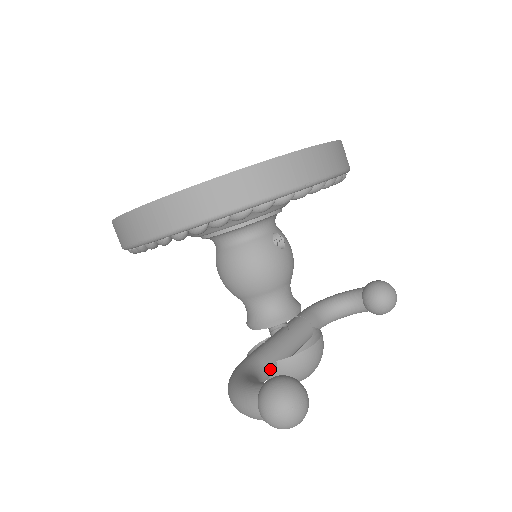
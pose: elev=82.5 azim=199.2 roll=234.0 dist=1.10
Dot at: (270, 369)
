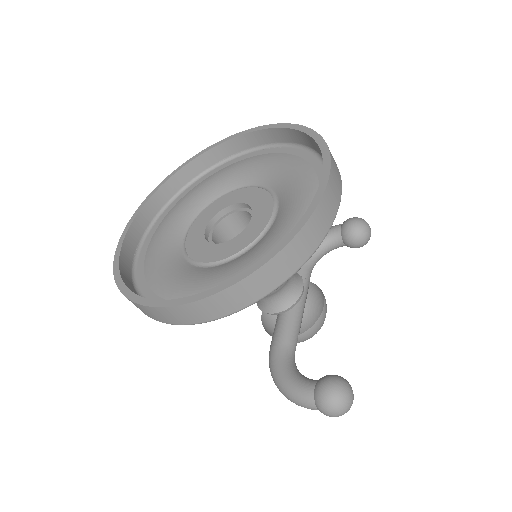
Dot at: occluded
